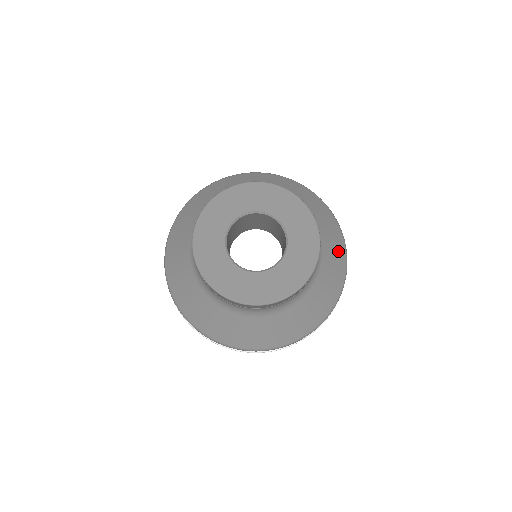
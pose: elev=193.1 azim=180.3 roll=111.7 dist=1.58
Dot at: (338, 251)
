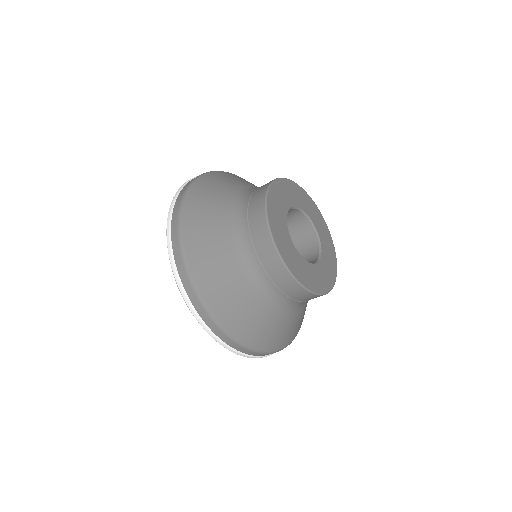
Dot at: occluded
